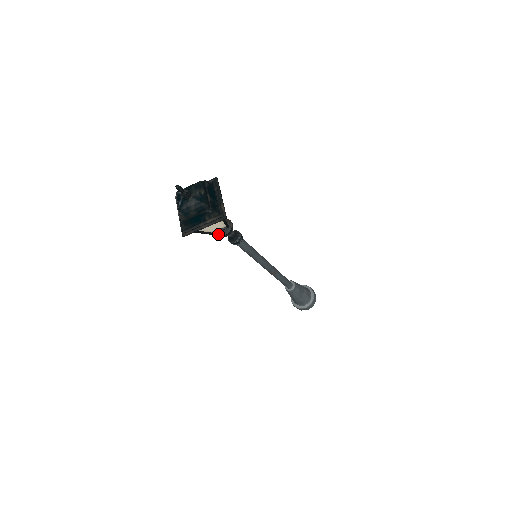
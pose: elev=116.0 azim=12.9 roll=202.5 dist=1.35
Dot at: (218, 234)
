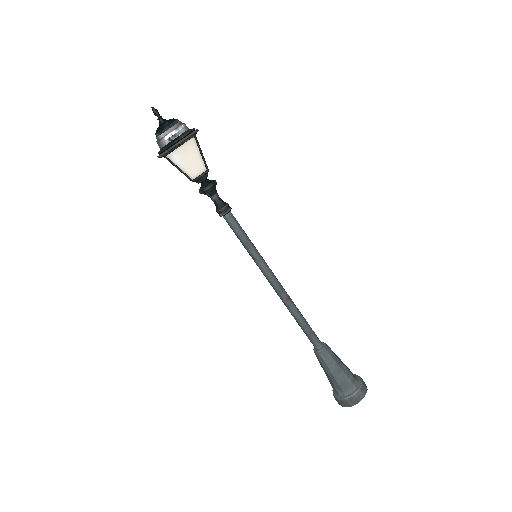
Dot at: (201, 189)
